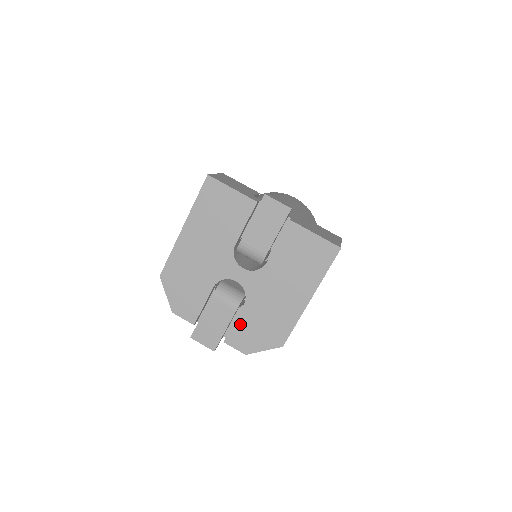
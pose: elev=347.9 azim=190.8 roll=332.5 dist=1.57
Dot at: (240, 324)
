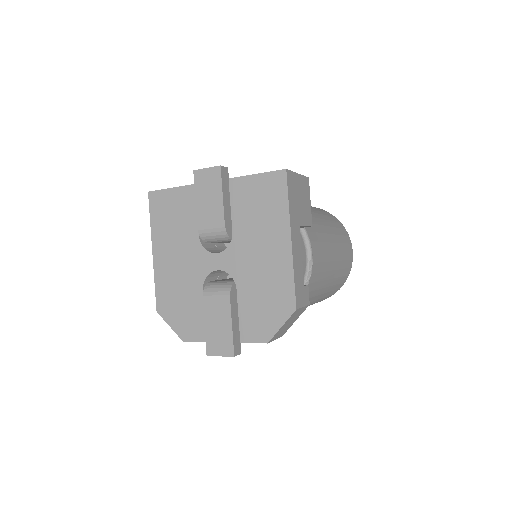
Dot at: (244, 312)
